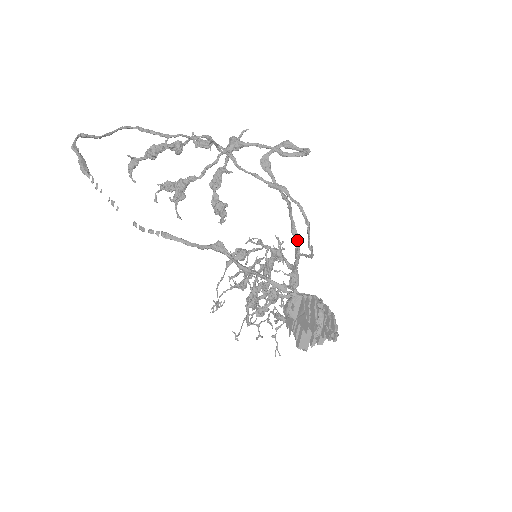
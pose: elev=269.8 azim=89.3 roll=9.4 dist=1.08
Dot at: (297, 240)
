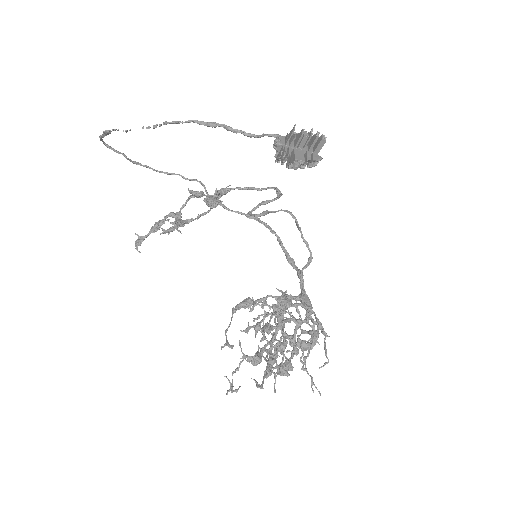
Dot at: (296, 267)
